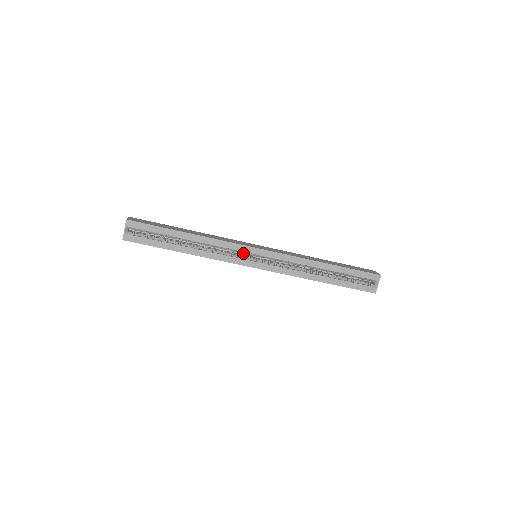
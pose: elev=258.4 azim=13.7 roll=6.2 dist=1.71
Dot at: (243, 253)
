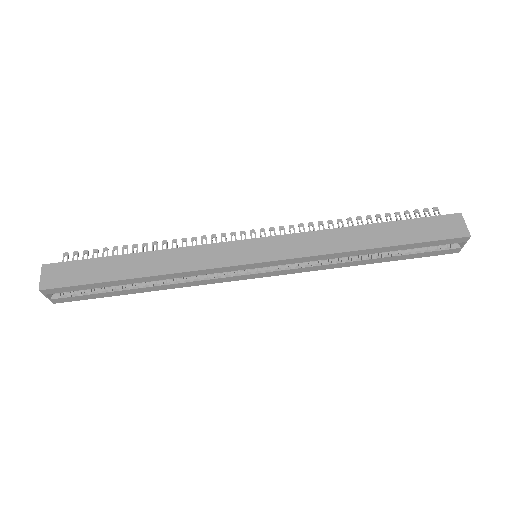
Dot at: occluded
